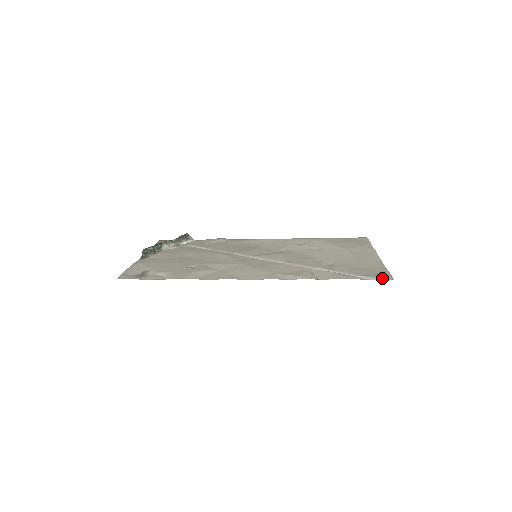
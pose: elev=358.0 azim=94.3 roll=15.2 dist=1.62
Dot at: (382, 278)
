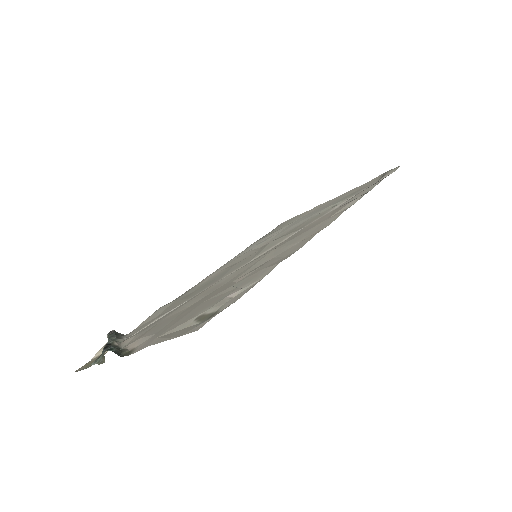
Dot at: (394, 170)
